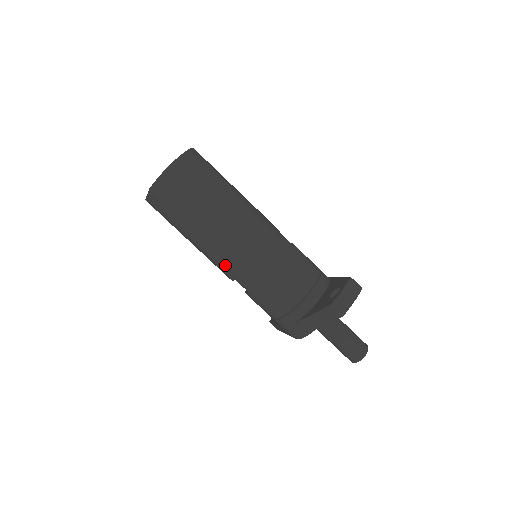
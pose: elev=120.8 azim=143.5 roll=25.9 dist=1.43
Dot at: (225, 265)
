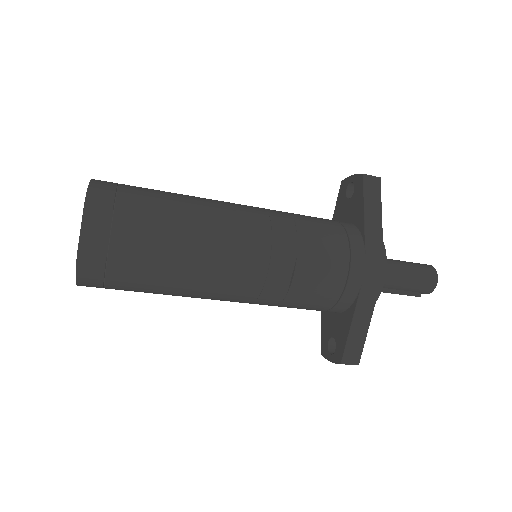
Dot at: (247, 238)
